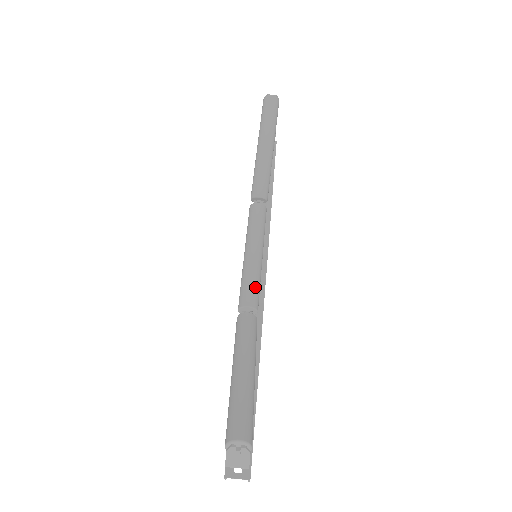
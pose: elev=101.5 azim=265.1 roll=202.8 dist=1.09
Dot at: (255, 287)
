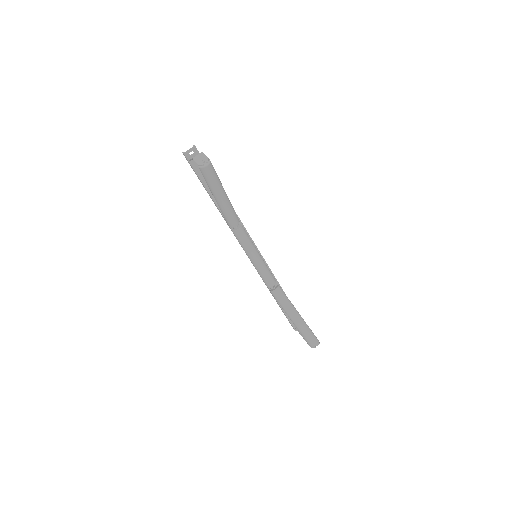
Dot at: (270, 275)
